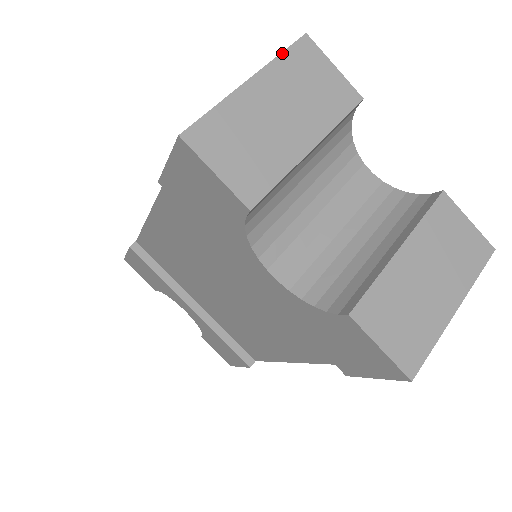
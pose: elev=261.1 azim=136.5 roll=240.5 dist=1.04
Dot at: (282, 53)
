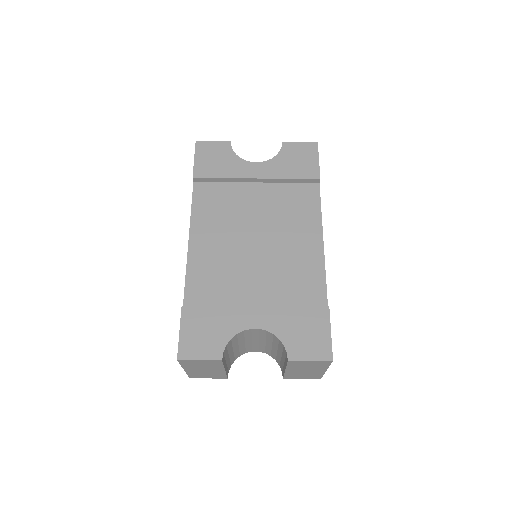
Dot at: occluded
